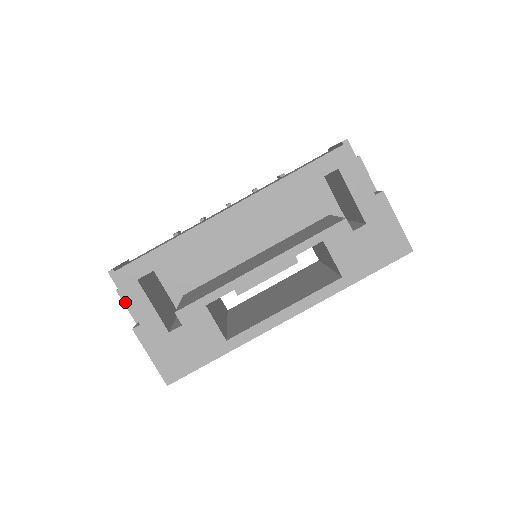
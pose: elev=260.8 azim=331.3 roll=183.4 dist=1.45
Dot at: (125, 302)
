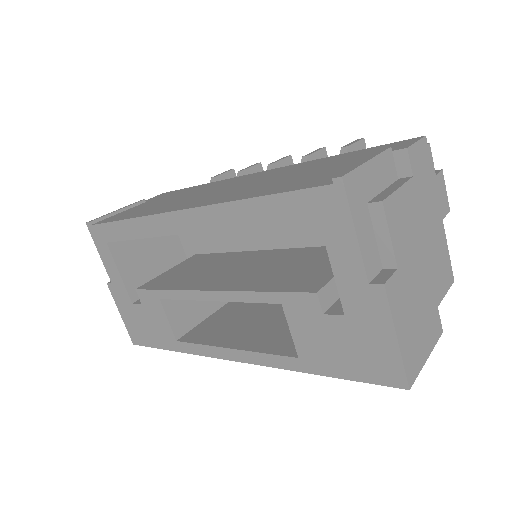
Dot at: occluded
